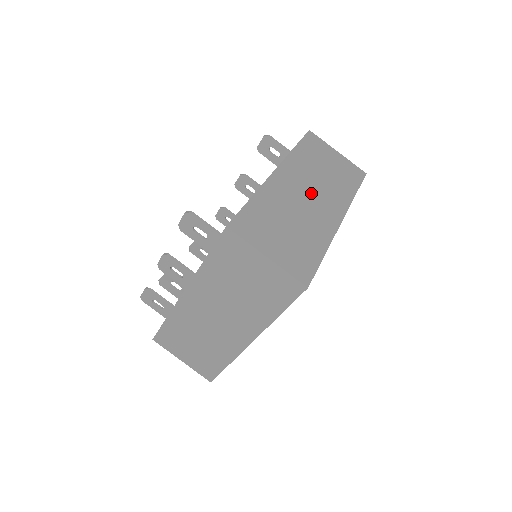
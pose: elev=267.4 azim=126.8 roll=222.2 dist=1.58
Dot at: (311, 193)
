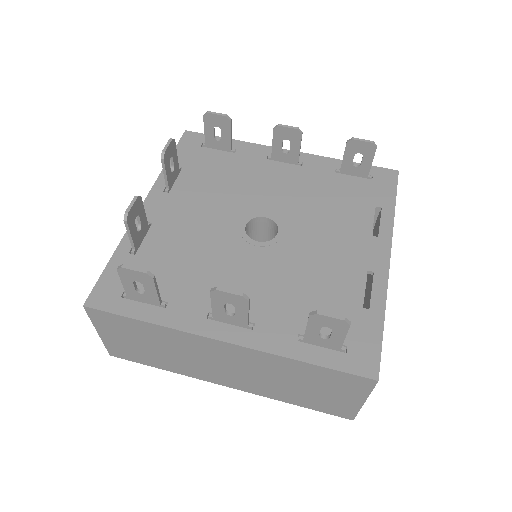
Dot at: occluded
